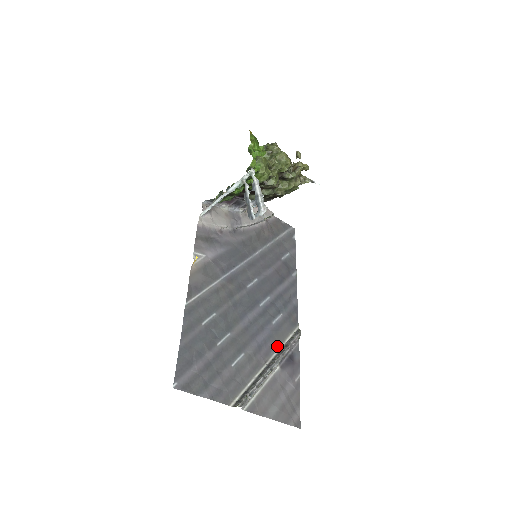
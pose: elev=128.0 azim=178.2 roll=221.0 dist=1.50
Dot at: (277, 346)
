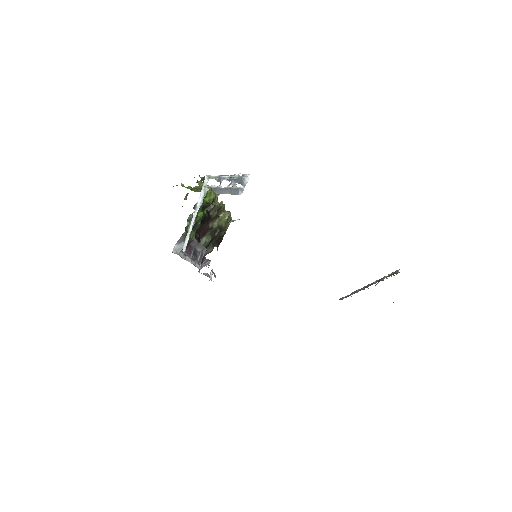
Dot at: occluded
